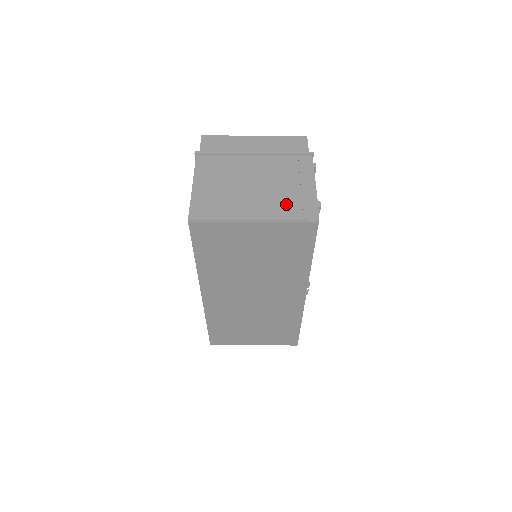
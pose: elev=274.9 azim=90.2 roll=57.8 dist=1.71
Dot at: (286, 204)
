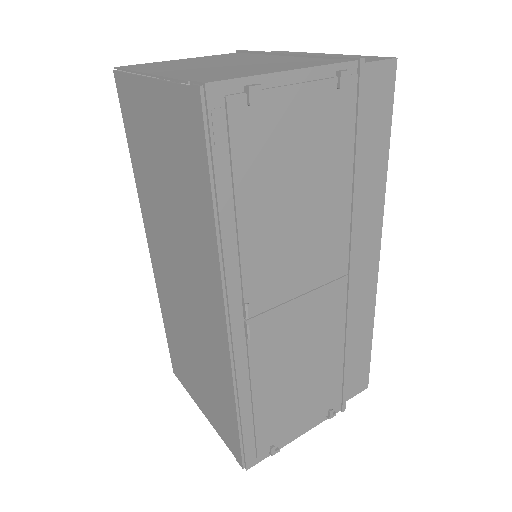
Dot at: (212, 73)
